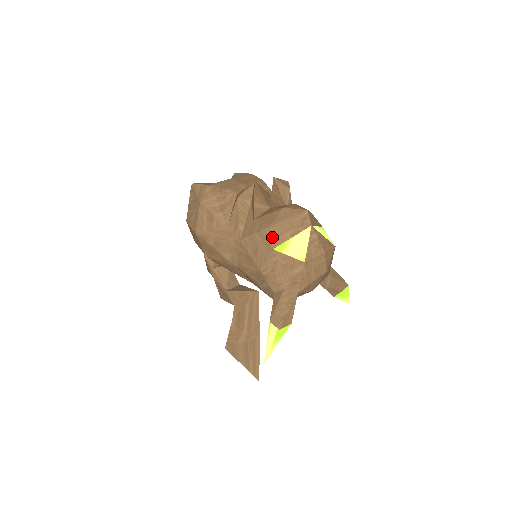
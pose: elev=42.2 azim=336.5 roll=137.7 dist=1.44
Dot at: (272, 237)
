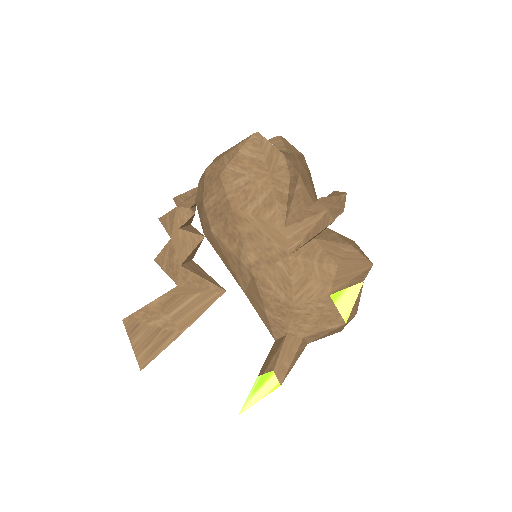
Dot at: (335, 280)
